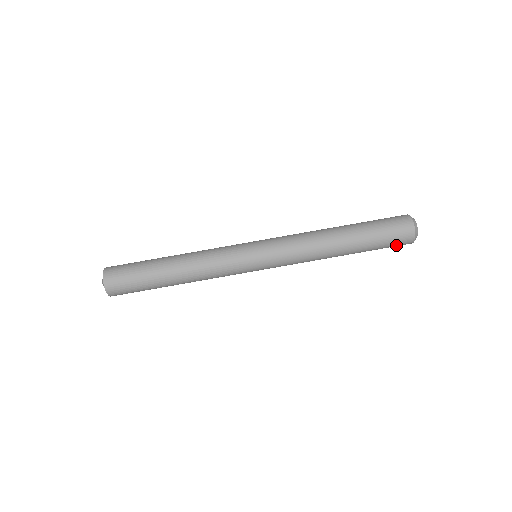
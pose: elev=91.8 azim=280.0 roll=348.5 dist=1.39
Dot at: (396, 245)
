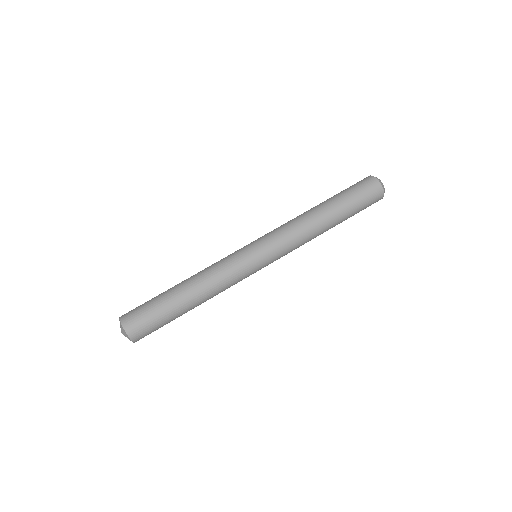
Dot at: occluded
